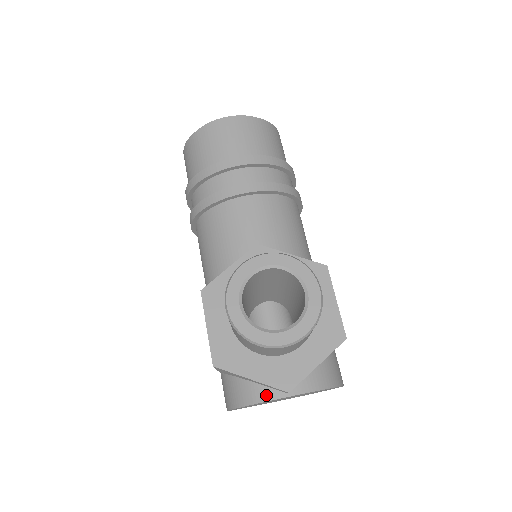
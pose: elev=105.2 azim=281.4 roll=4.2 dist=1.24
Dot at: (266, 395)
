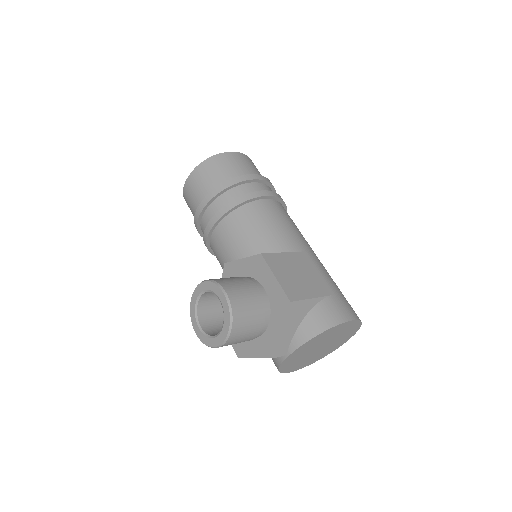
Dot at: (278, 361)
